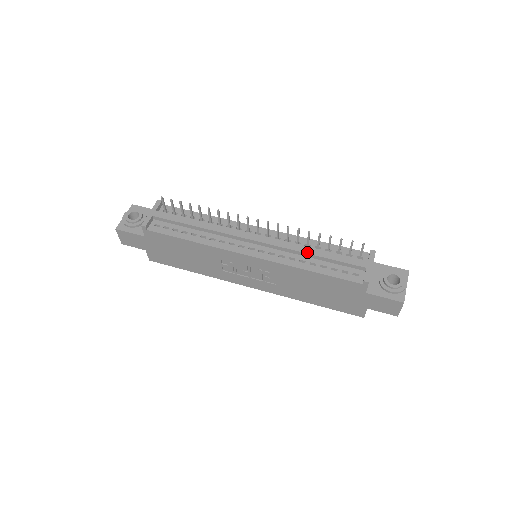
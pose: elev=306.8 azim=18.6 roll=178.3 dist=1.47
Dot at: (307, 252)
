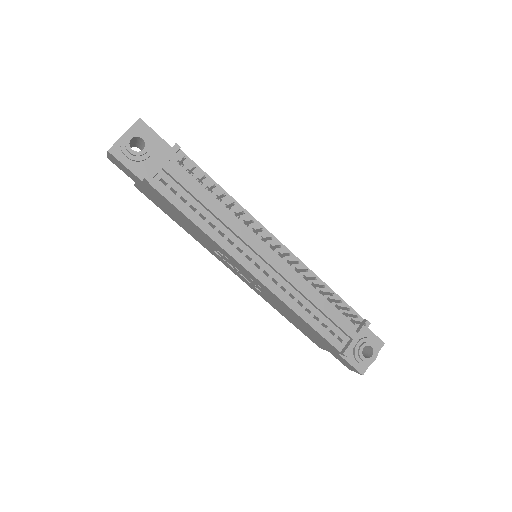
Dot at: (310, 298)
